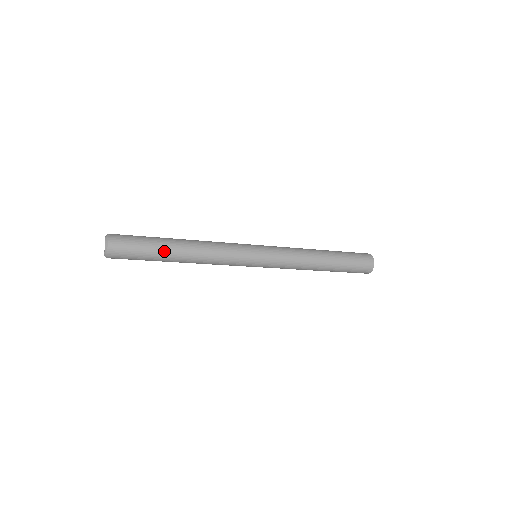
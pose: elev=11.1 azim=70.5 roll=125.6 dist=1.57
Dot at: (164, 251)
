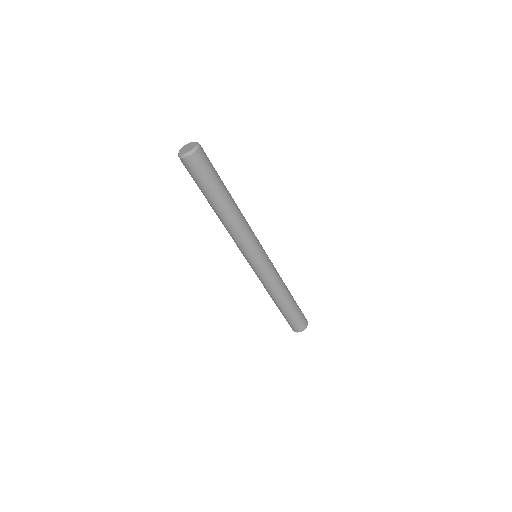
Dot at: (225, 189)
